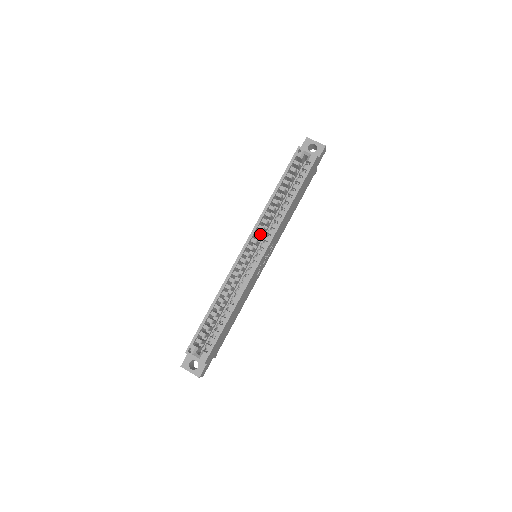
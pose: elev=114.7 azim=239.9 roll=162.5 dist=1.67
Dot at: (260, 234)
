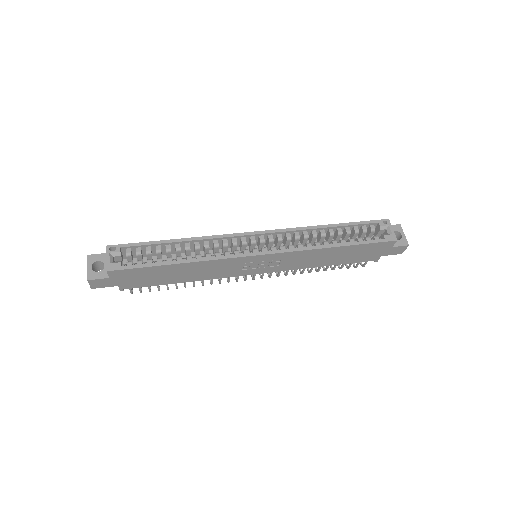
Dot at: (282, 239)
